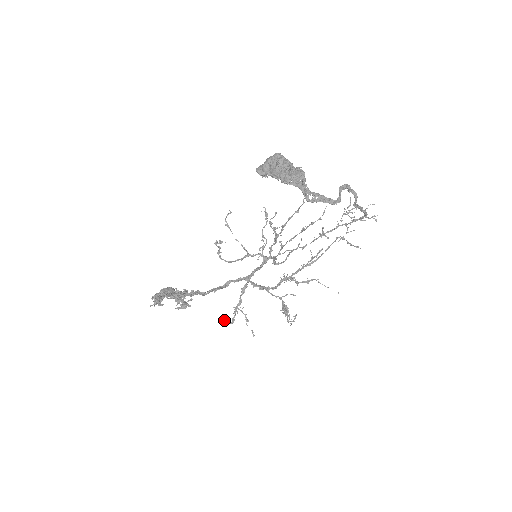
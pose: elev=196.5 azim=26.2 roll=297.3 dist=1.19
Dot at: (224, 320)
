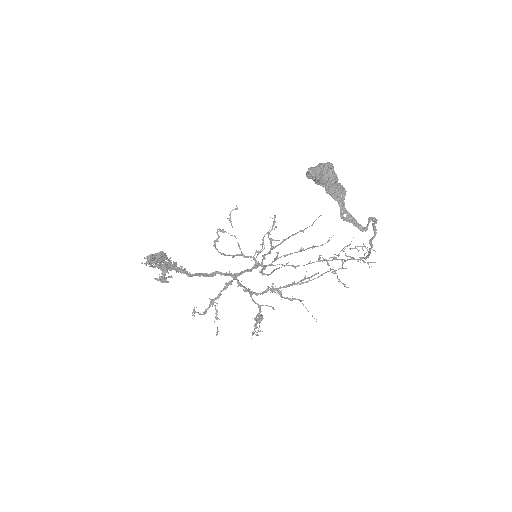
Dot at: (194, 309)
